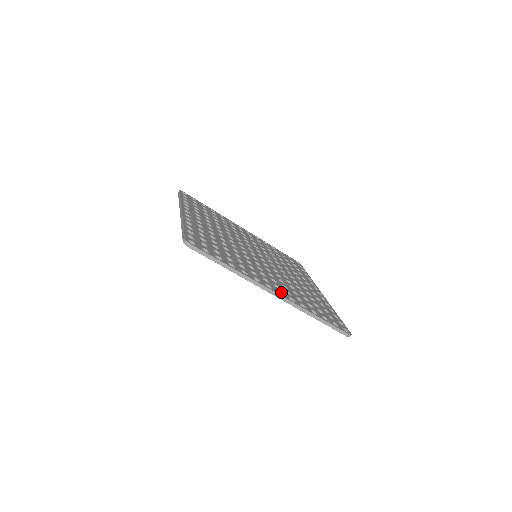
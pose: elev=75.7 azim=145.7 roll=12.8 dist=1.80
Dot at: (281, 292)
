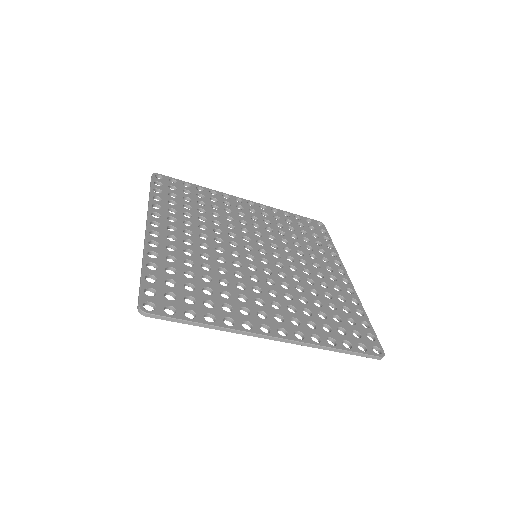
Dot at: (284, 328)
